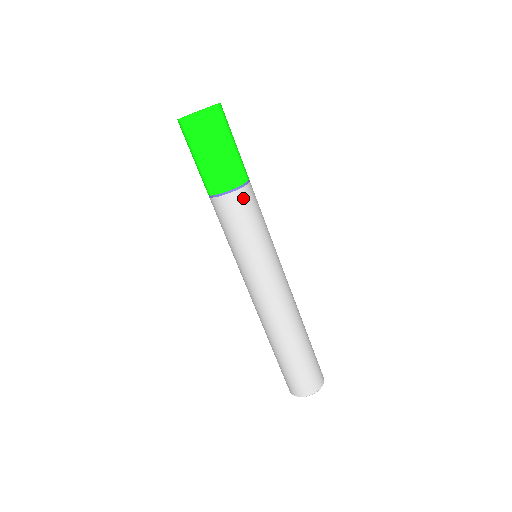
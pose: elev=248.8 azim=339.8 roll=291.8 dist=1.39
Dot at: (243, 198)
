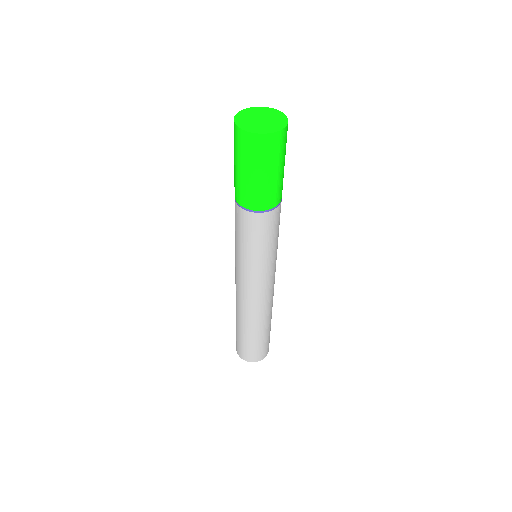
Dot at: (273, 217)
